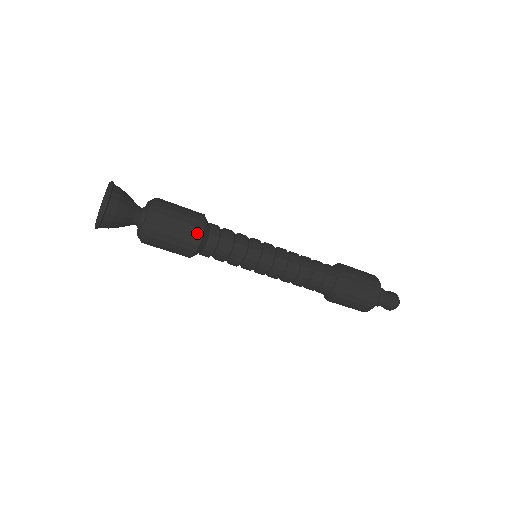
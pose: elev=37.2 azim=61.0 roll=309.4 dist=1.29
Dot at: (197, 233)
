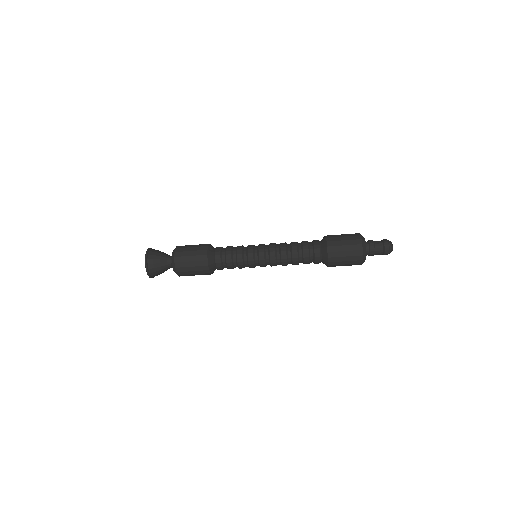
Dot at: (205, 269)
